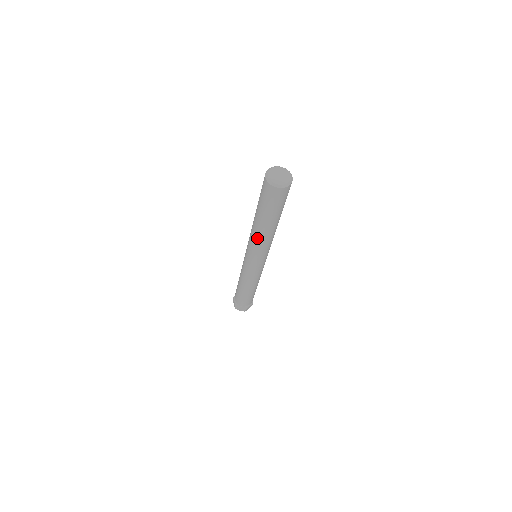
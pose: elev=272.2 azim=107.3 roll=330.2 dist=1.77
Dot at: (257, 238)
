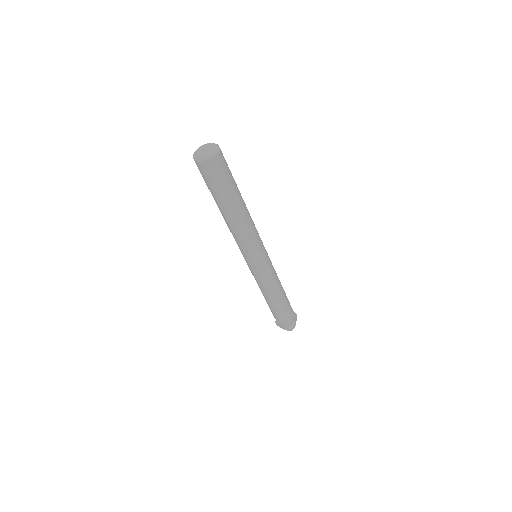
Dot at: (239, 230)
